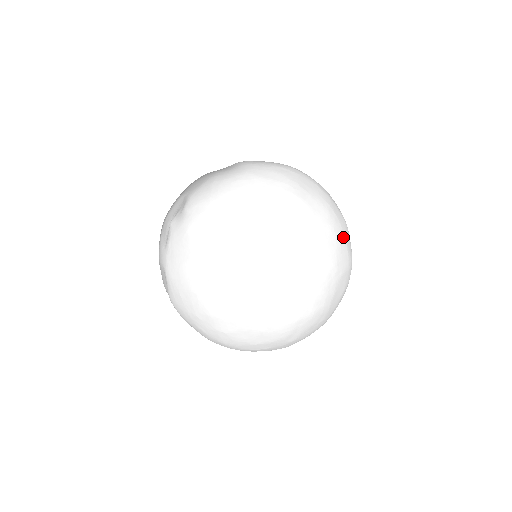
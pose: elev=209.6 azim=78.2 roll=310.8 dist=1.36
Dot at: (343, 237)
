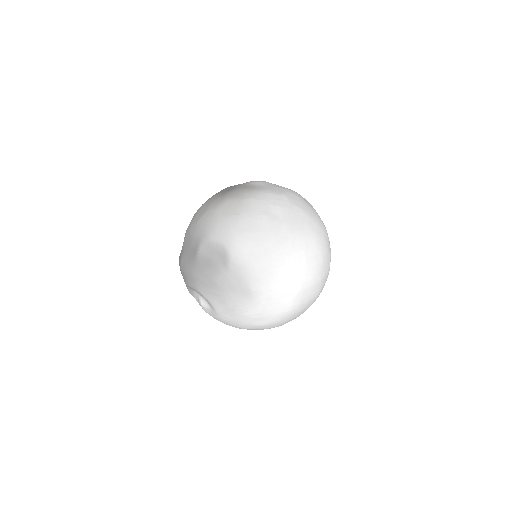
Dot at: occluded
